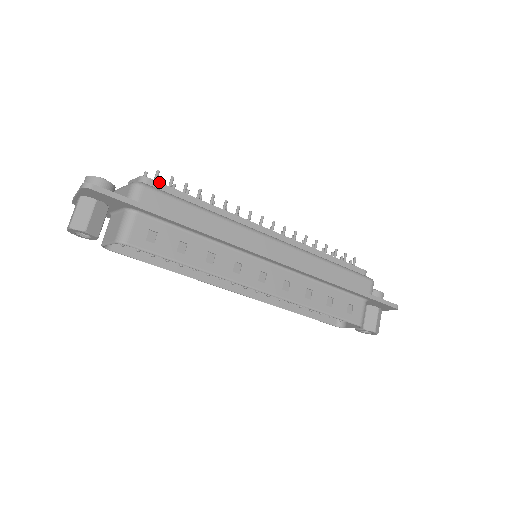
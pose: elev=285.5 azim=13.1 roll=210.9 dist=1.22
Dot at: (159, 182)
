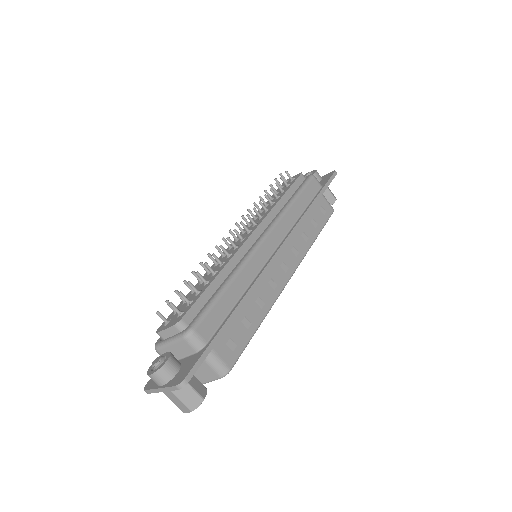
Dot at: (188, 311)
